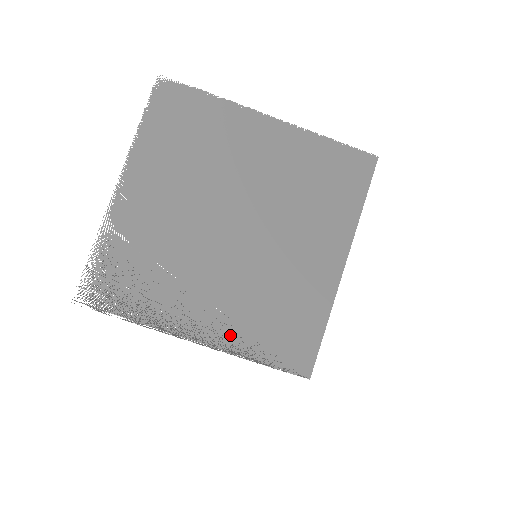
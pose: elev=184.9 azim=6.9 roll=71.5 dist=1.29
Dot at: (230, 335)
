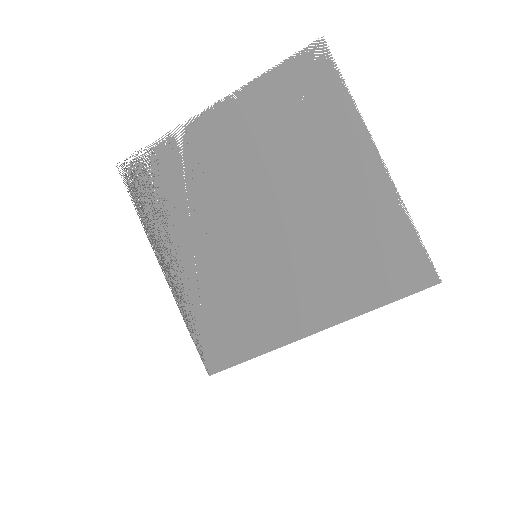
Dot at: (187, 289)
